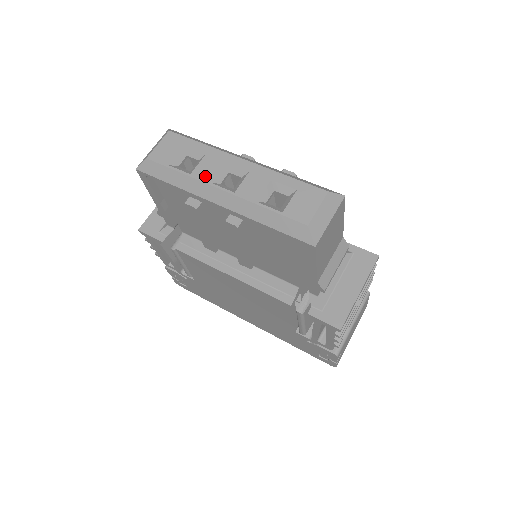
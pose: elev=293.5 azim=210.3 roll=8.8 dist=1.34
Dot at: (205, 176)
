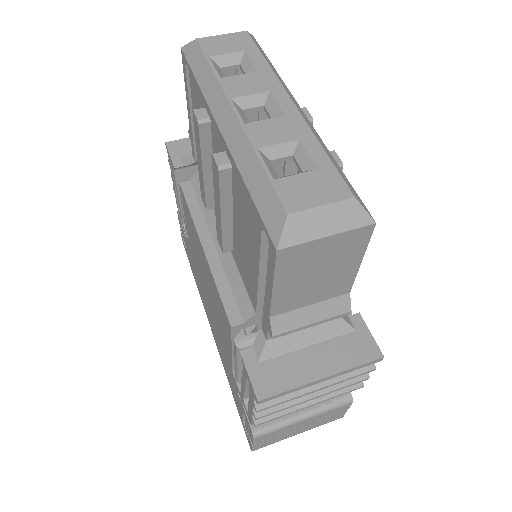
Dot at: (233, 89)
